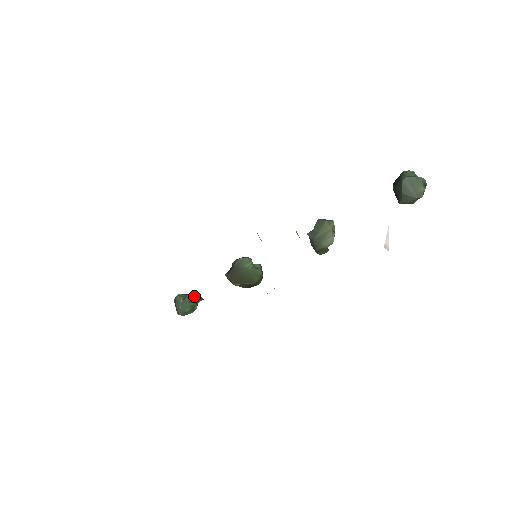
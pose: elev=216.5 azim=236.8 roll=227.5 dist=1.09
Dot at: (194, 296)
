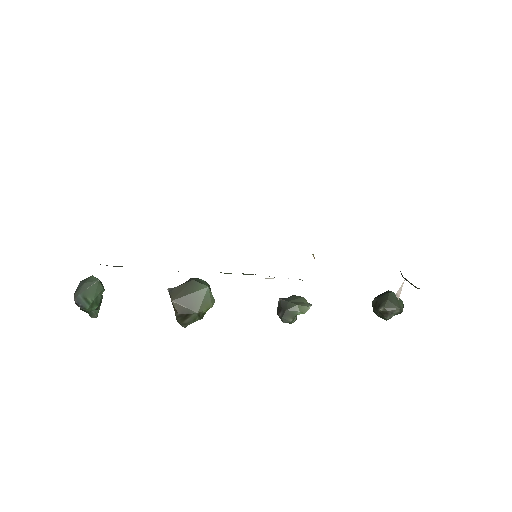
Dot at: (102, 297)
